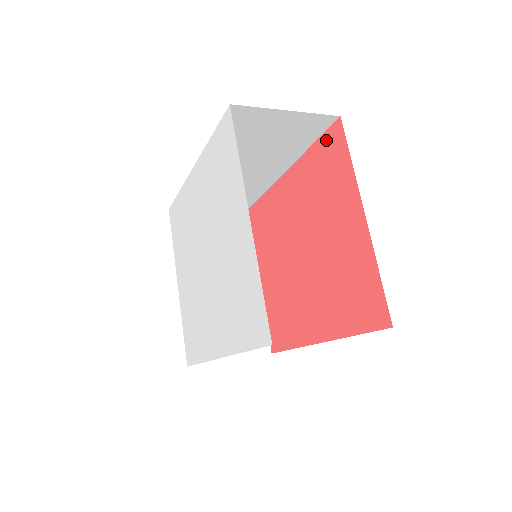
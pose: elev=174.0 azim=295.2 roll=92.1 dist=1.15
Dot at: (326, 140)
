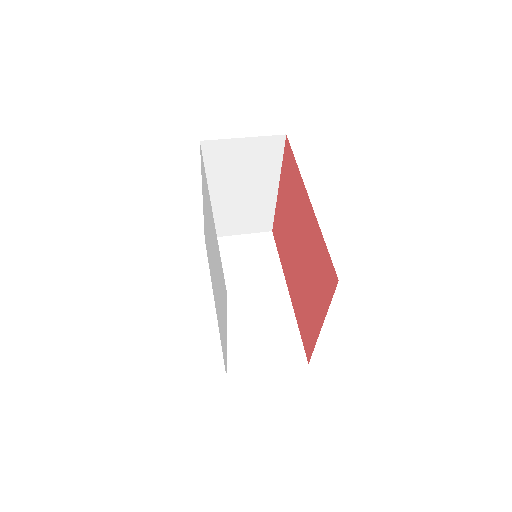
Dot at: (329, 263)
